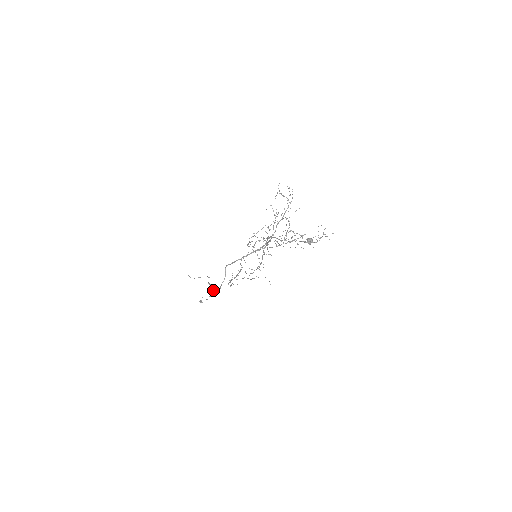
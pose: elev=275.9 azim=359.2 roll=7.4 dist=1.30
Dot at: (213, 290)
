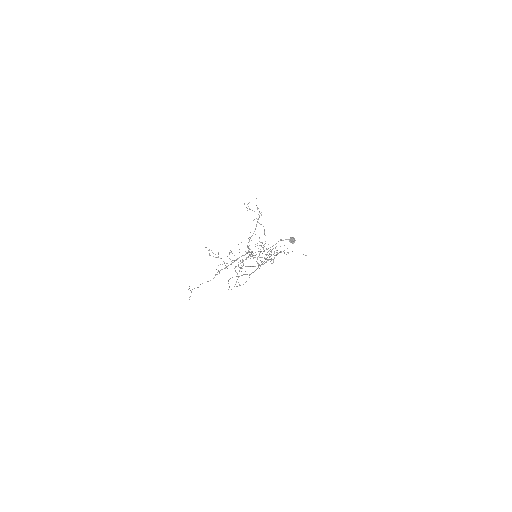
Dot at: occluded
